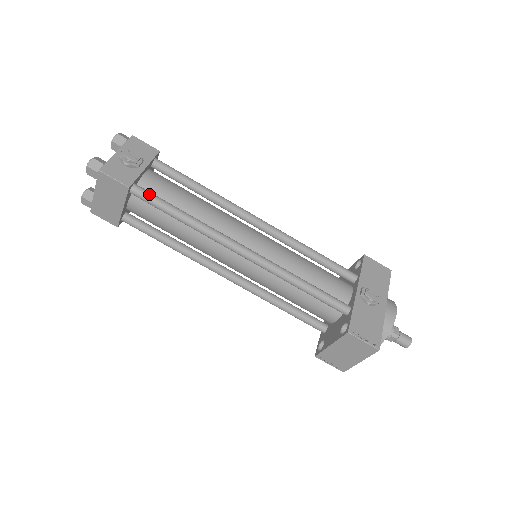
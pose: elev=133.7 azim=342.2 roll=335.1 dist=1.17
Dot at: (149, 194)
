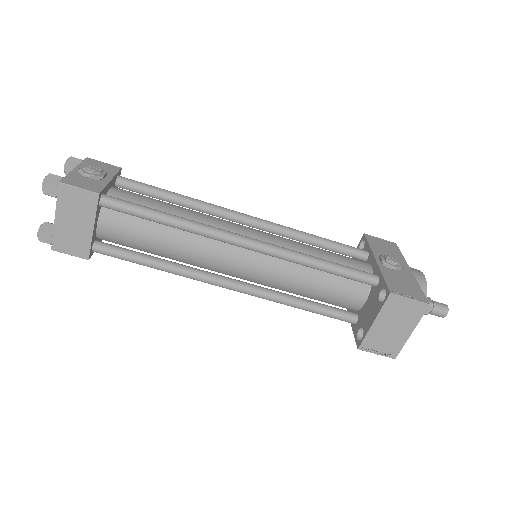
Dot at: (123, 201)
